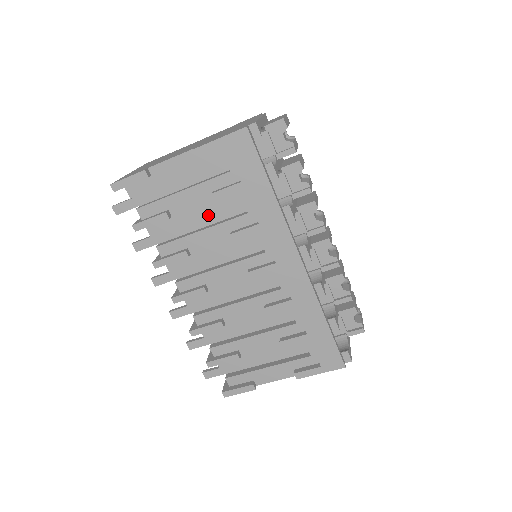
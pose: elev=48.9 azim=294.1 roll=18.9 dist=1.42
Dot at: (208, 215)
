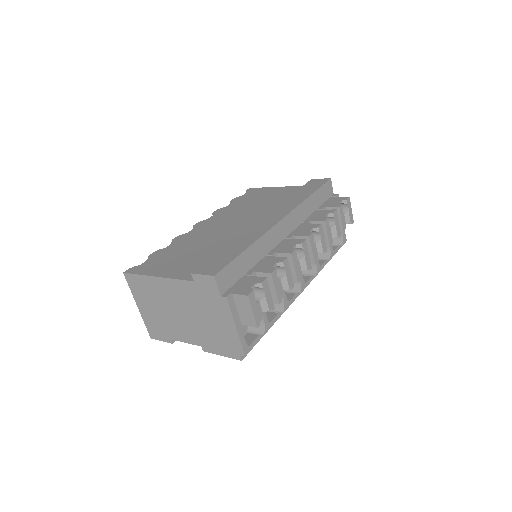
Dot at: occluded
